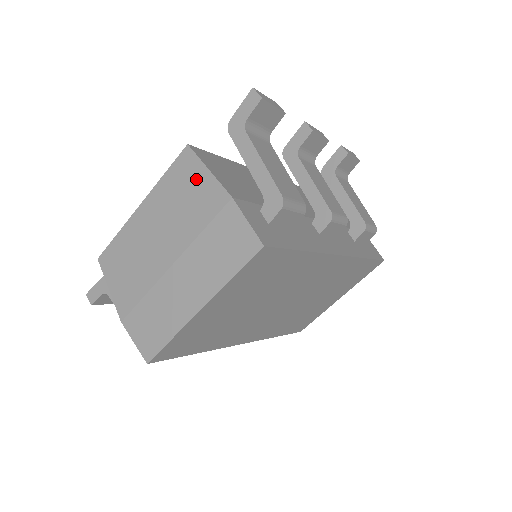
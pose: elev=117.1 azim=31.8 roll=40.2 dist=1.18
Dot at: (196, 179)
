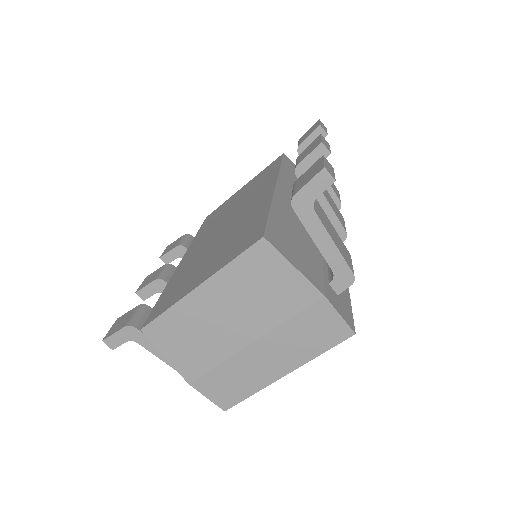
Dot at: (278, 273)
